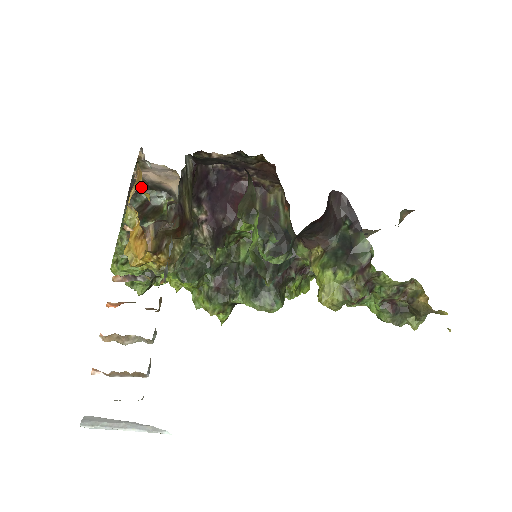
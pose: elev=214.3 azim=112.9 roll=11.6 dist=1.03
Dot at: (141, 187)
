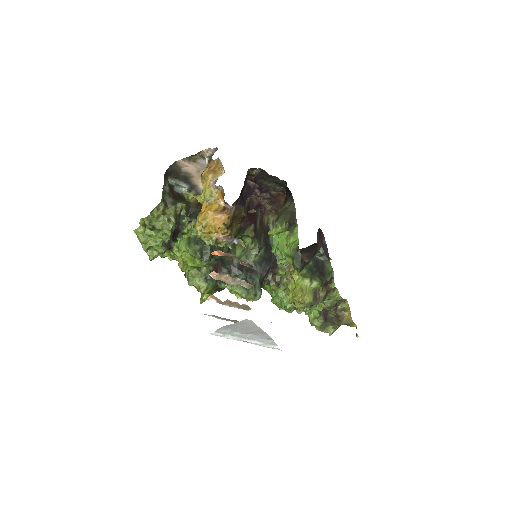
Dot at: (172, 173)
